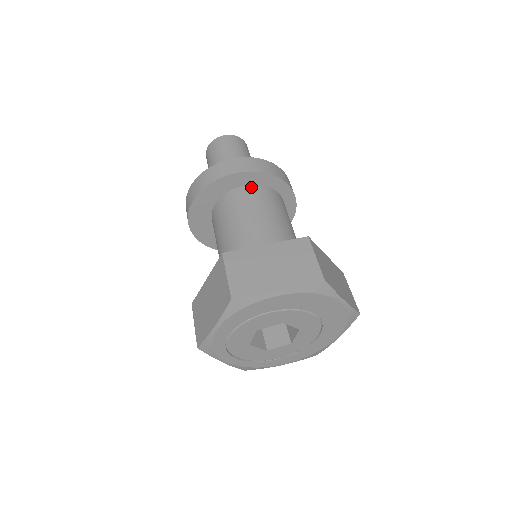
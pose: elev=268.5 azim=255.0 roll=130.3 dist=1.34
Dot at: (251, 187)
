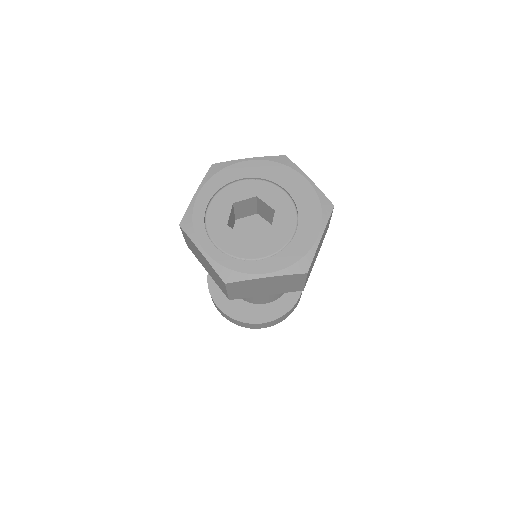
Dot at: occluded
